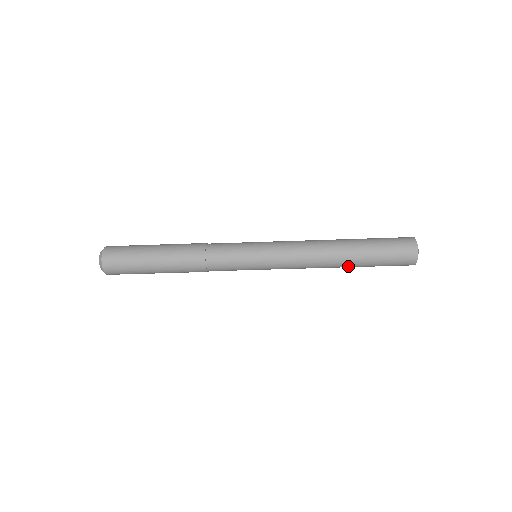
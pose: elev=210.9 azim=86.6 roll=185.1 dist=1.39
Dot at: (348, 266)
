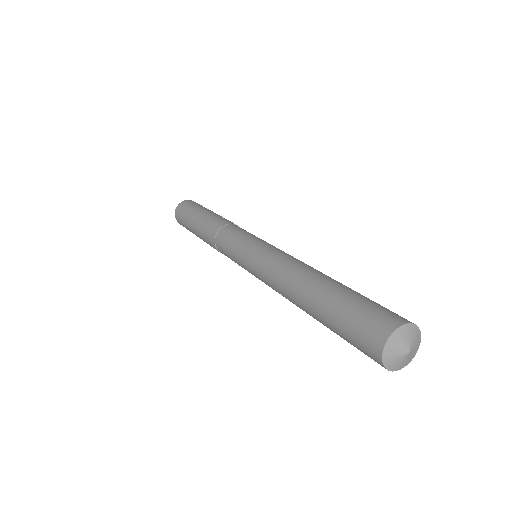
Dot at: occluded
